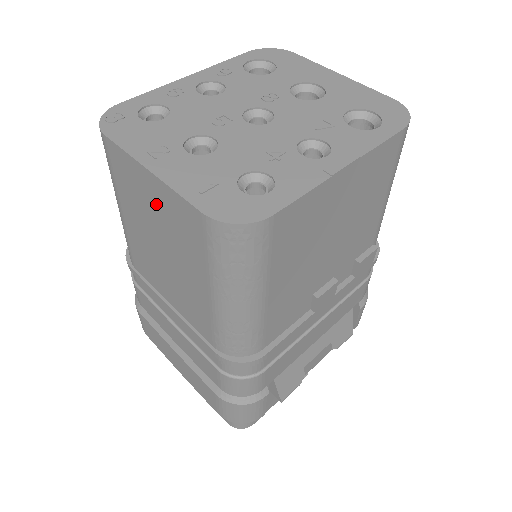
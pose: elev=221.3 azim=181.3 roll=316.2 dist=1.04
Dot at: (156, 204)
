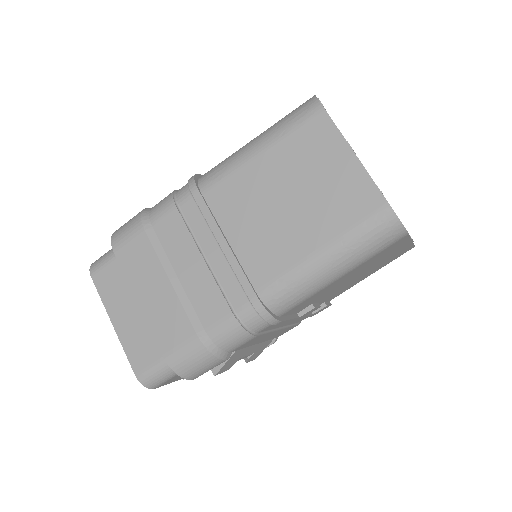
Dot at: (331, 173)
